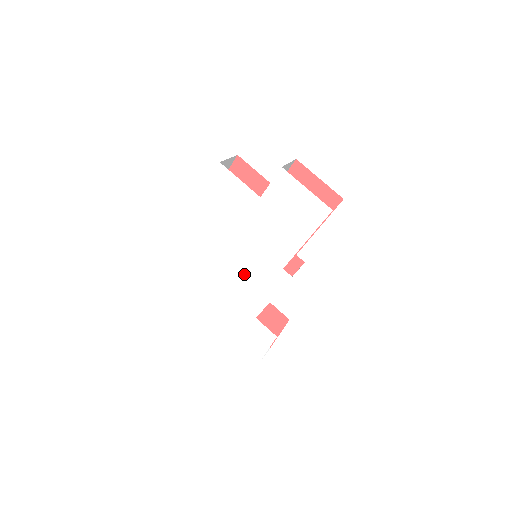
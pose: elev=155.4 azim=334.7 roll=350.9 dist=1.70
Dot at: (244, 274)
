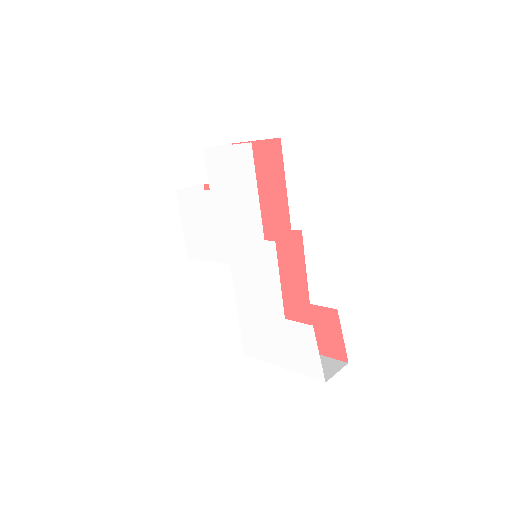
Dot at: (247, 277)
